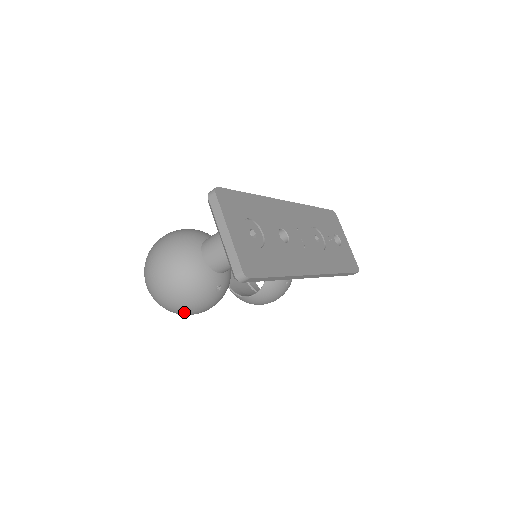
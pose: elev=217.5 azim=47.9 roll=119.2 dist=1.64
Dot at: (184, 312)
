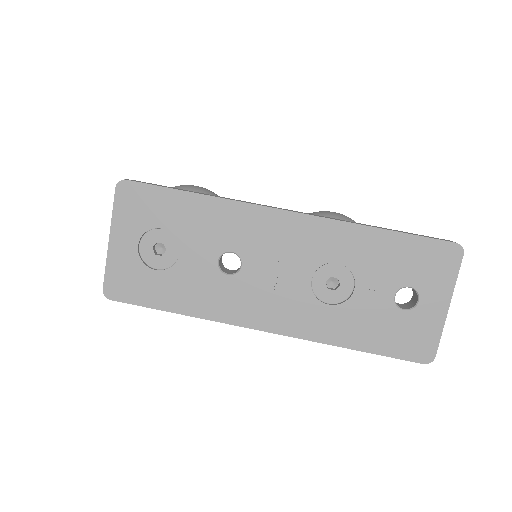
Dot at: occluded
